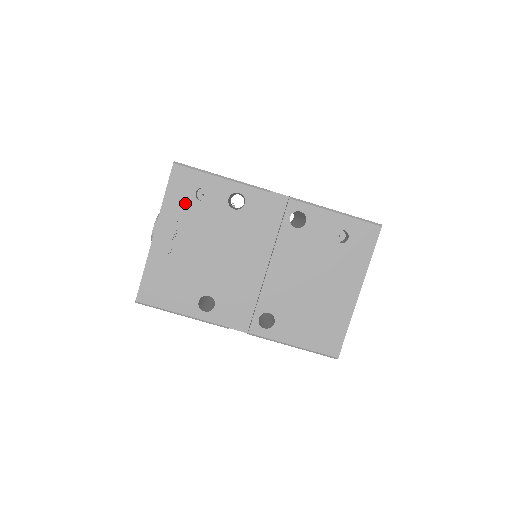
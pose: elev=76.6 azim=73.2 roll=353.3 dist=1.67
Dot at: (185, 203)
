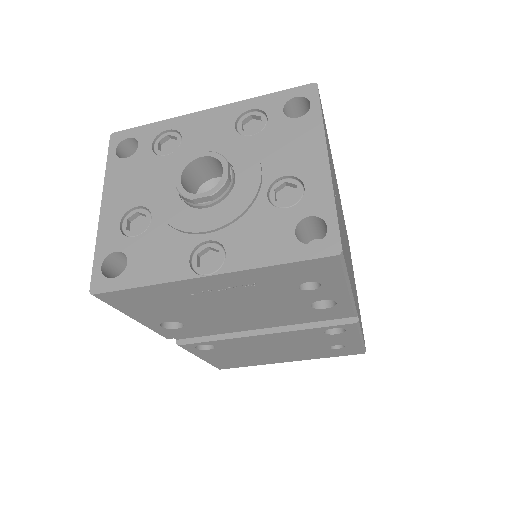
Dot at: (283, 281)
